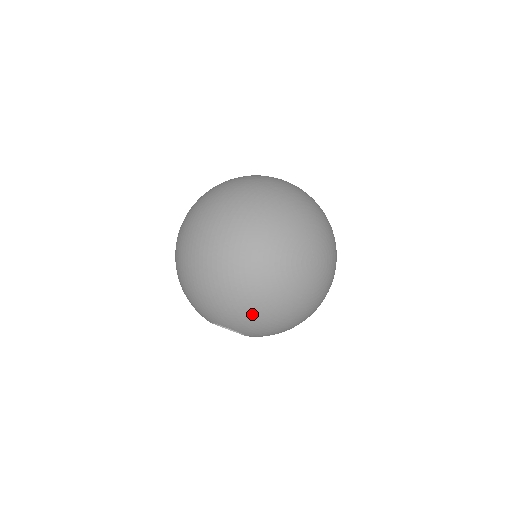
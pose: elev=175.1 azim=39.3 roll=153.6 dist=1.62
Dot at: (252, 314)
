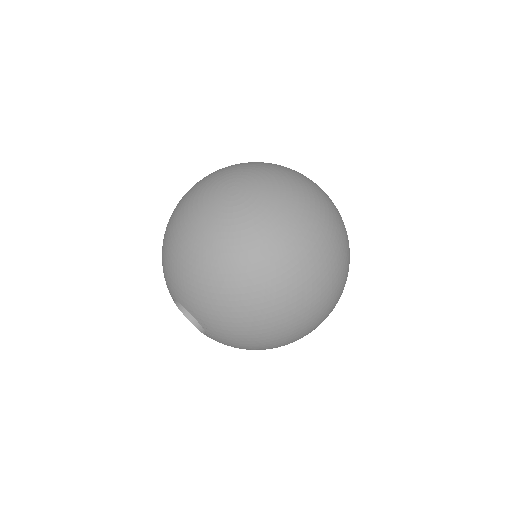
Dot at: (171, 256)
